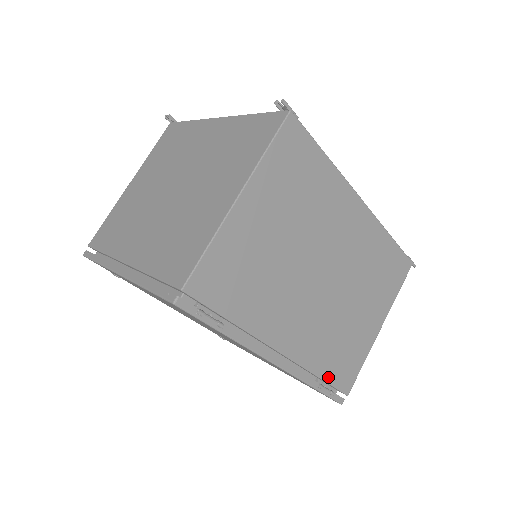
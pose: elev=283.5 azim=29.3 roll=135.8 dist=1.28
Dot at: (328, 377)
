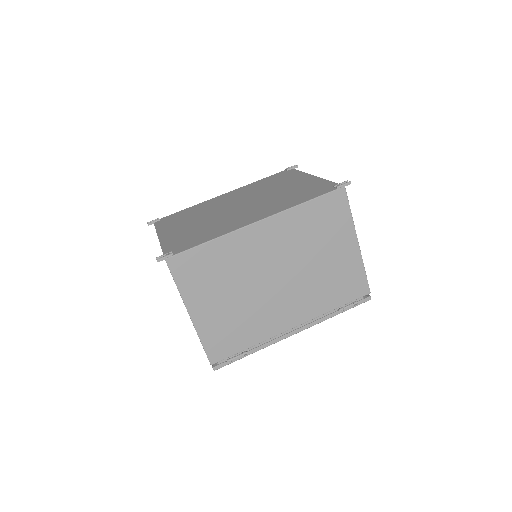
Dot at: (342, 303)
